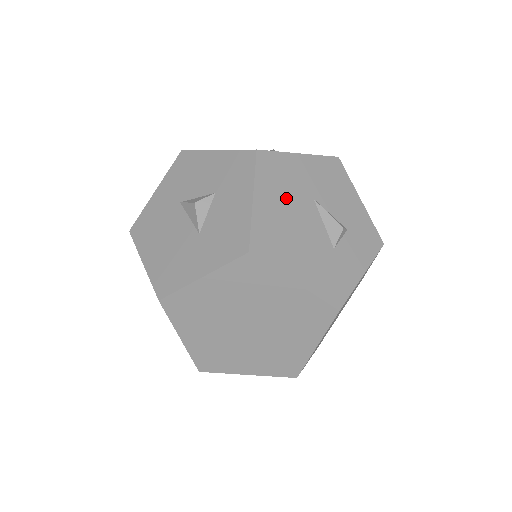
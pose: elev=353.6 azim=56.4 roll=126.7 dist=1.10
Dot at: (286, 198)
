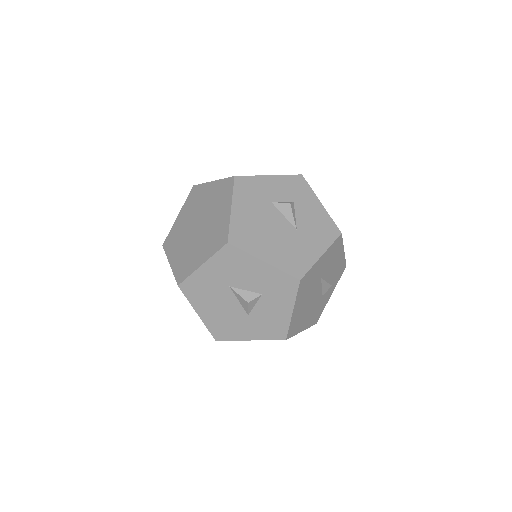
Dot at: (308, 293)
